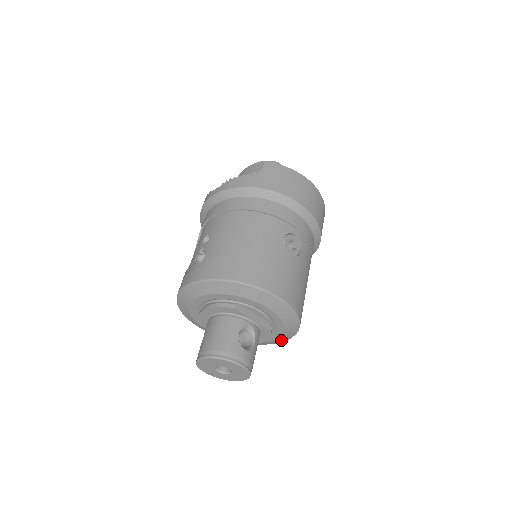
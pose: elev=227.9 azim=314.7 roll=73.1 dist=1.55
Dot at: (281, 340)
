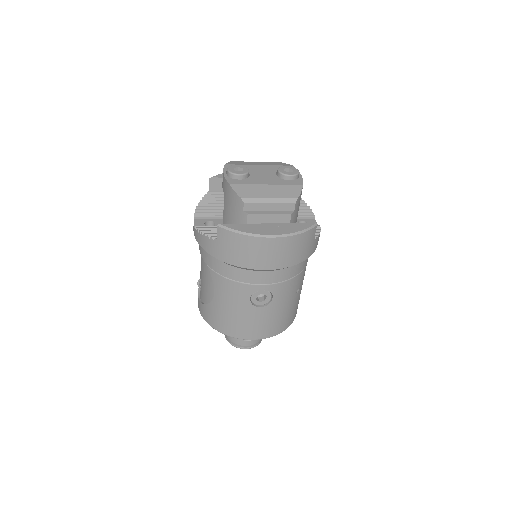
Dot at: occluded
